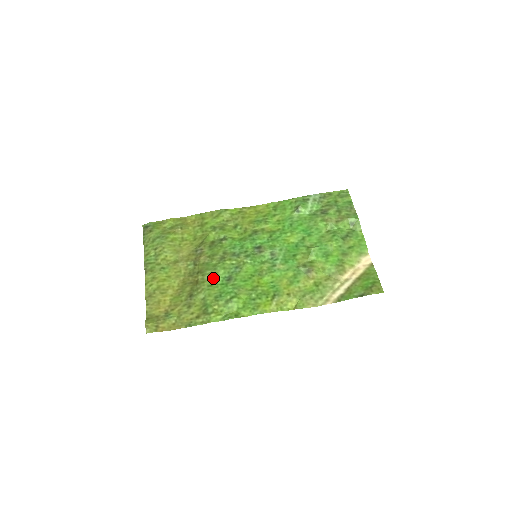
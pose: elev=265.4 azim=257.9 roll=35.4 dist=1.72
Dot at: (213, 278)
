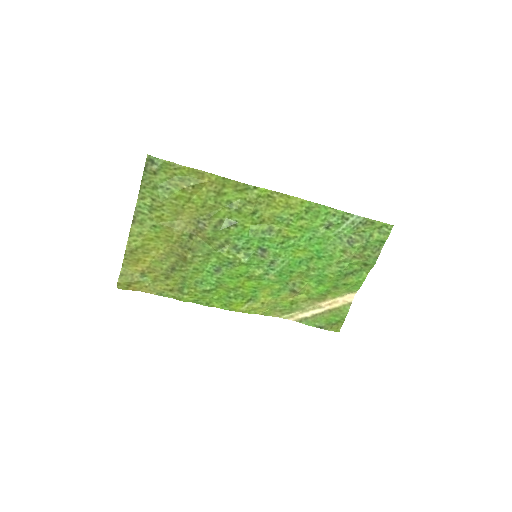
Dot at: (202, 262)
